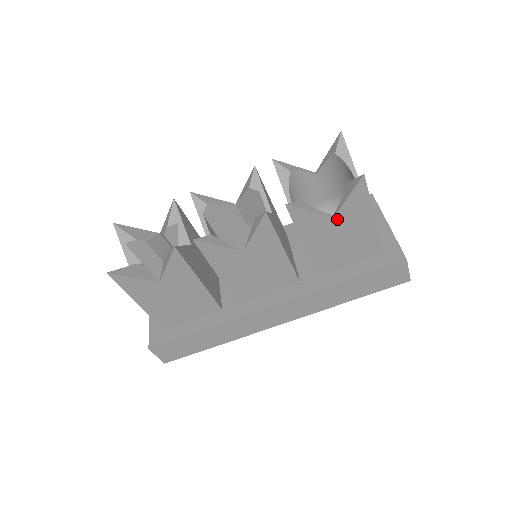
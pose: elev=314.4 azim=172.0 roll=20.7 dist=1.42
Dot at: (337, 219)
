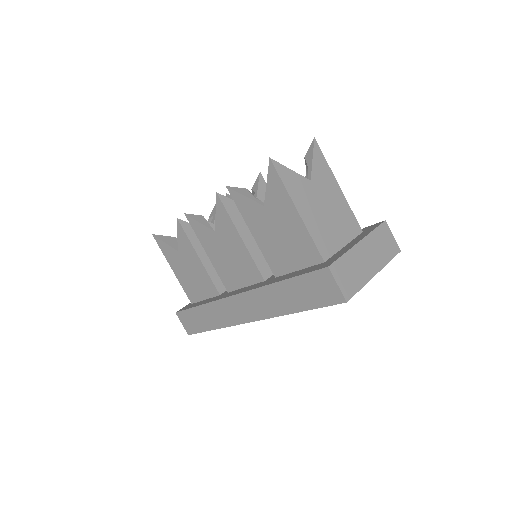
Dot at: (268, 208)
